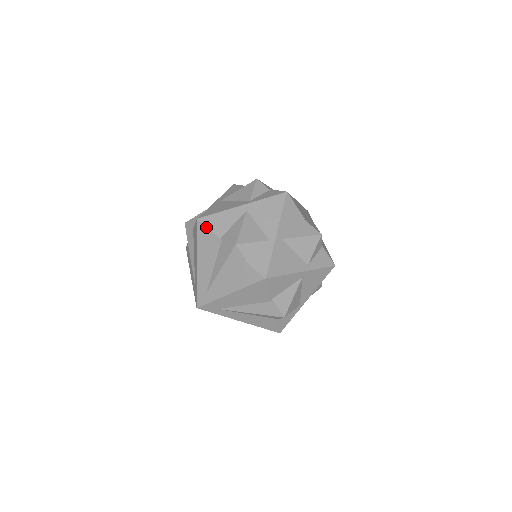
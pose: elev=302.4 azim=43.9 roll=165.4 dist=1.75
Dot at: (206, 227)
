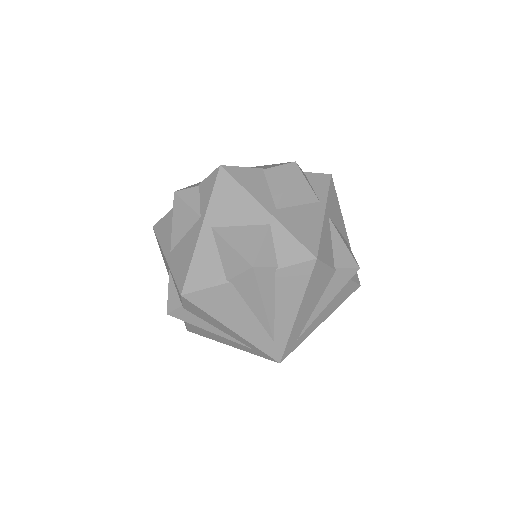
Dot at: (200, 291)
